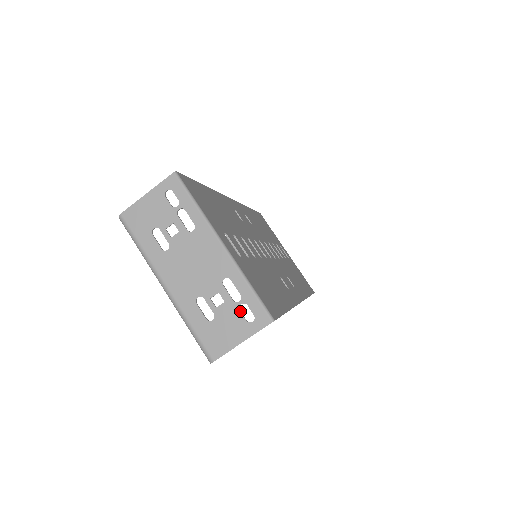
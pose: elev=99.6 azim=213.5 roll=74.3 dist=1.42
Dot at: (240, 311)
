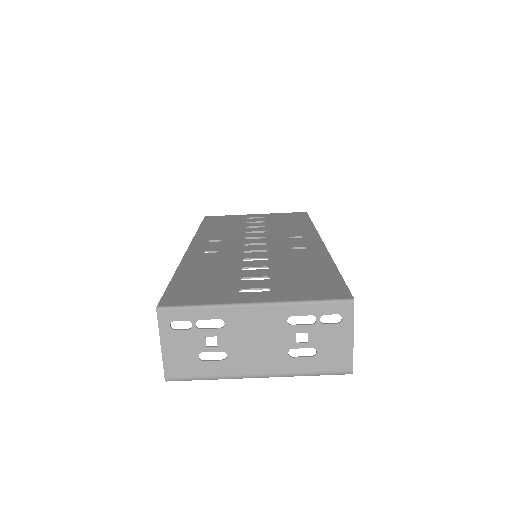
Dot at: (325, 324)
